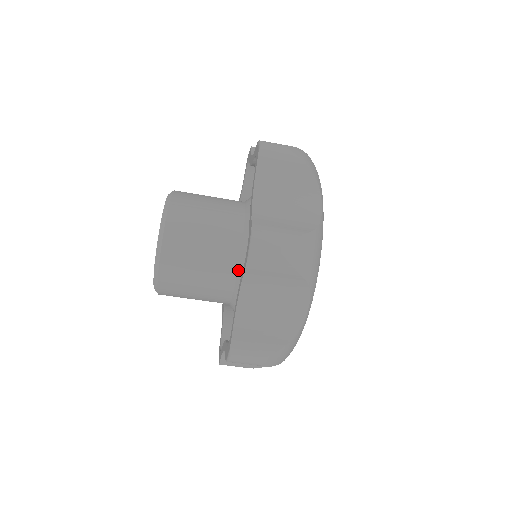
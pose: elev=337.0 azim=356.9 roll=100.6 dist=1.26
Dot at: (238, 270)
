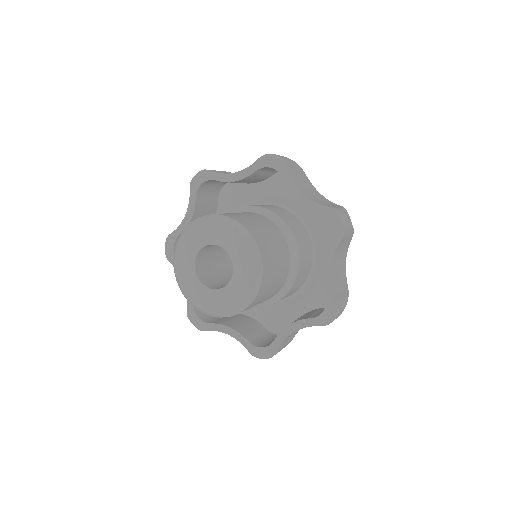
Dot at: (276, 295)
